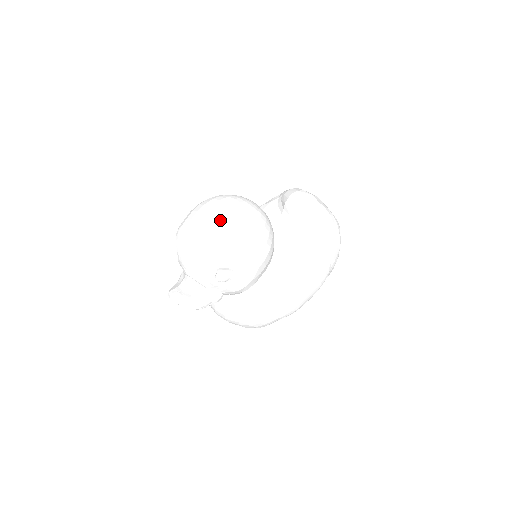
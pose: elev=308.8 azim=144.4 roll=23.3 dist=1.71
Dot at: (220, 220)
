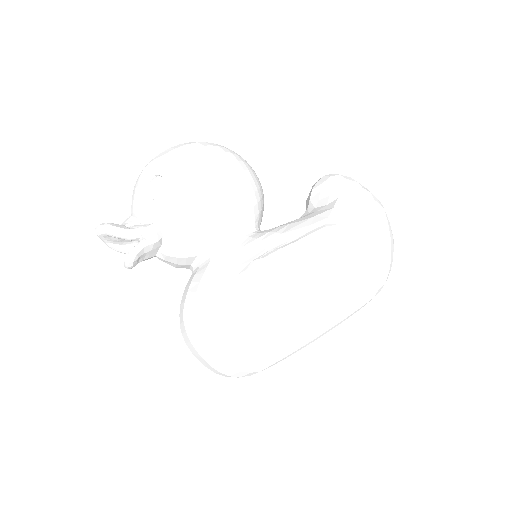
Dot at: occluded
